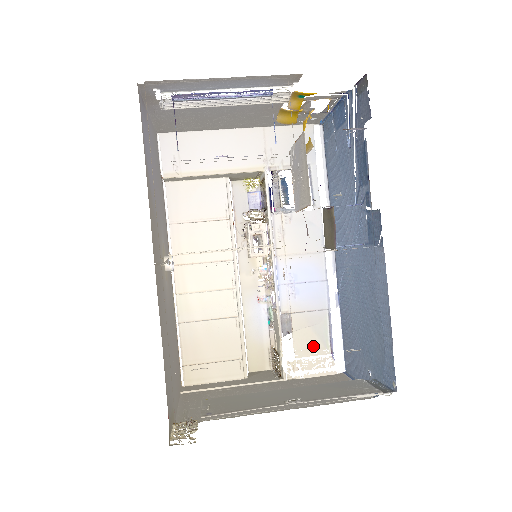
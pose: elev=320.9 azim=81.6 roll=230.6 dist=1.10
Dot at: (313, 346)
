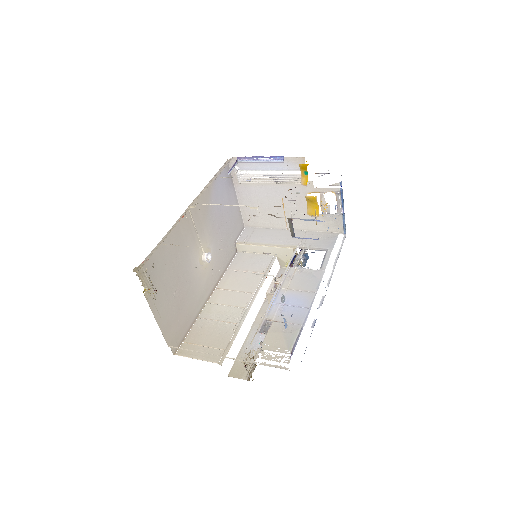
Dot at: (278, 345)
